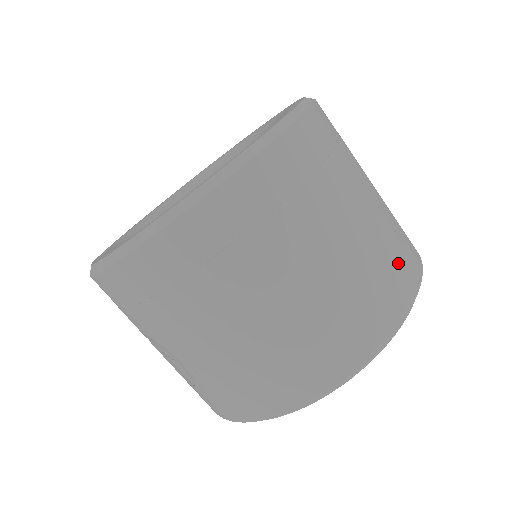
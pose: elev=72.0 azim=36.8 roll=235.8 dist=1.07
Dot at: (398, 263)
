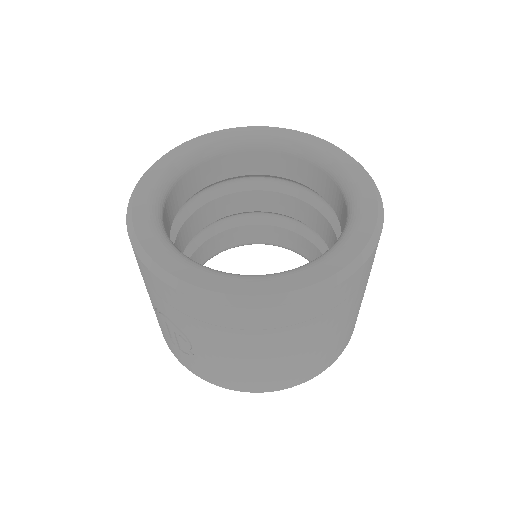
Dot at: occluded
